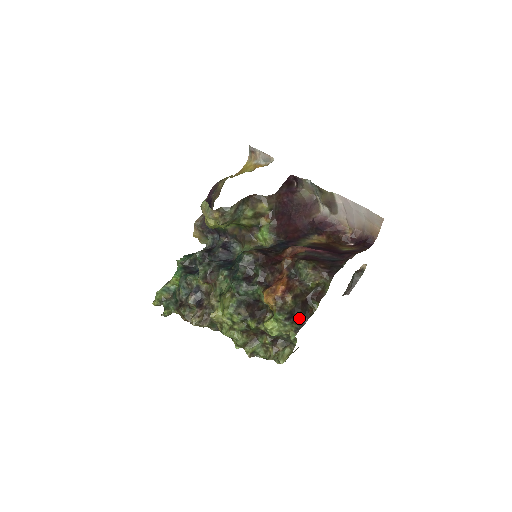
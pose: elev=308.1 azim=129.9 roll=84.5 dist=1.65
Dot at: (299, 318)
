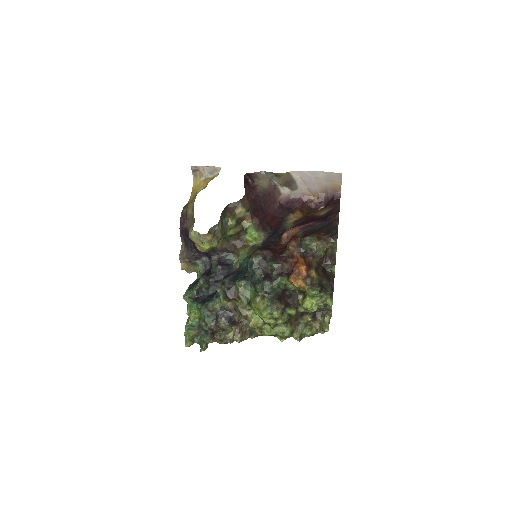
Dot at: (327, 285)
